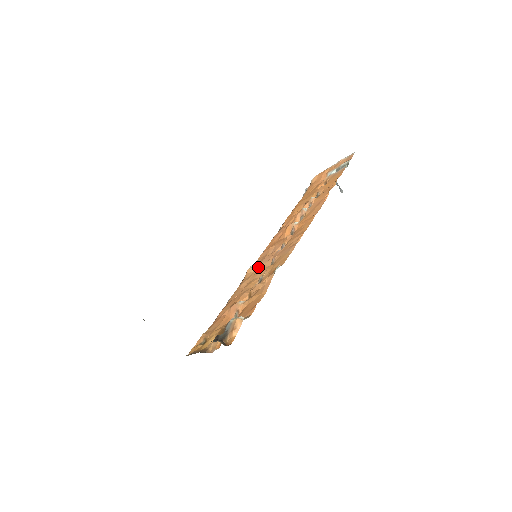
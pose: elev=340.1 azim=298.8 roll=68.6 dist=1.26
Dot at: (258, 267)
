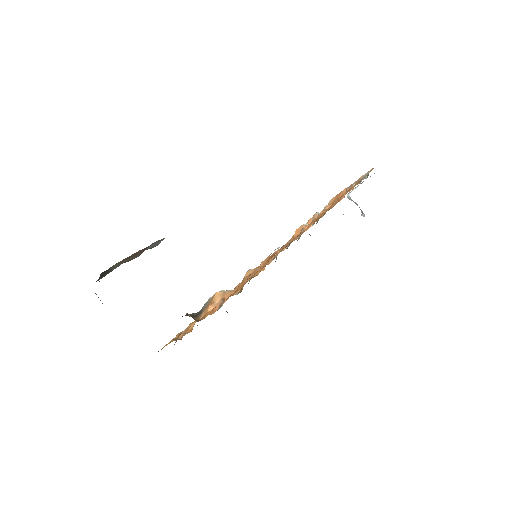
Dot at: (258, 267)
